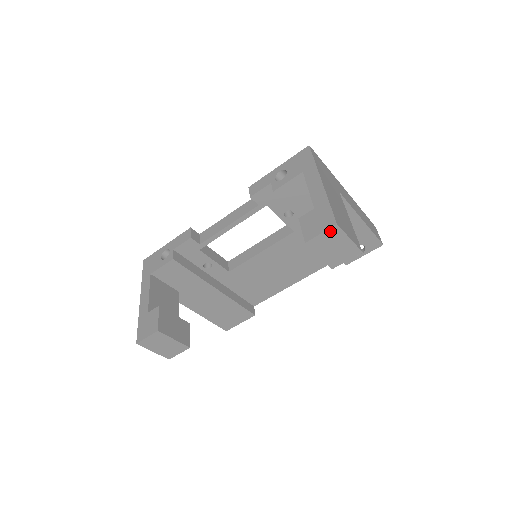
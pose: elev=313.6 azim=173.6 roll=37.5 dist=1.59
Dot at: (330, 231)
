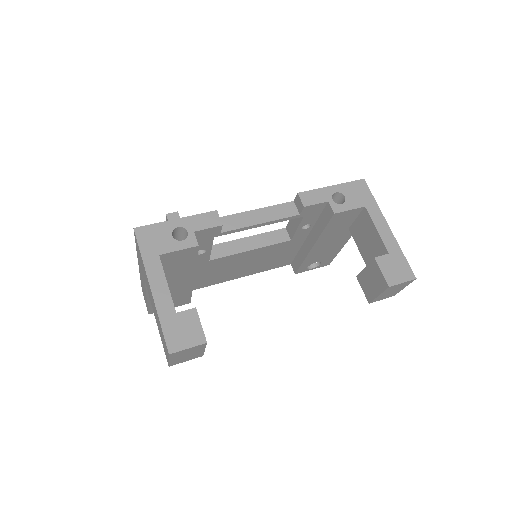
Dot at: (407, 282)
